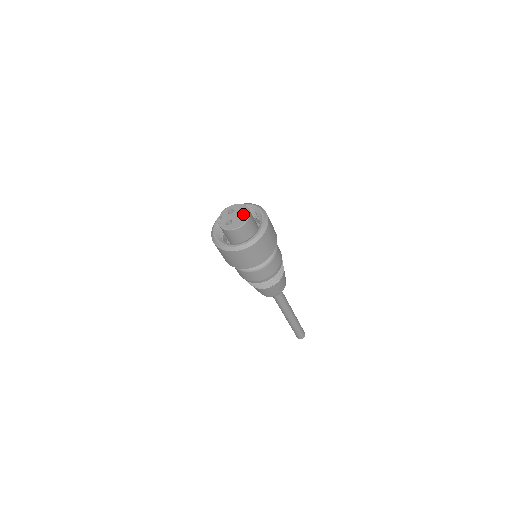
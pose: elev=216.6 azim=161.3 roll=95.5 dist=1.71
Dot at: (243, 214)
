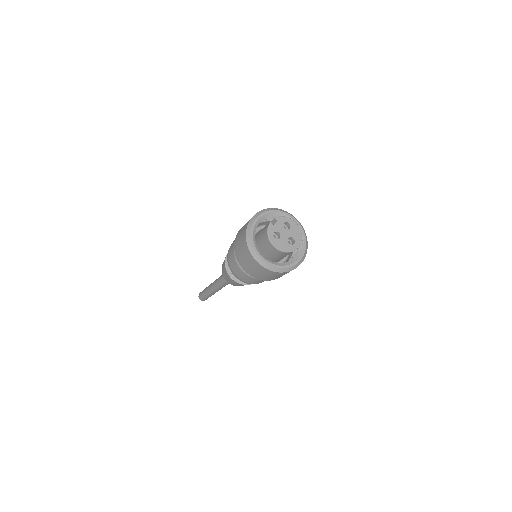
Dot at: (293, 240)
